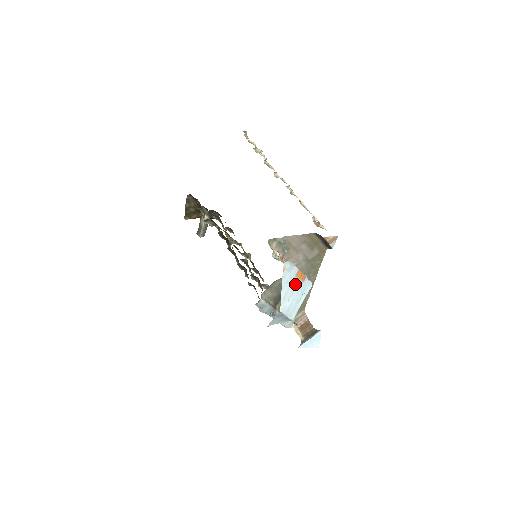
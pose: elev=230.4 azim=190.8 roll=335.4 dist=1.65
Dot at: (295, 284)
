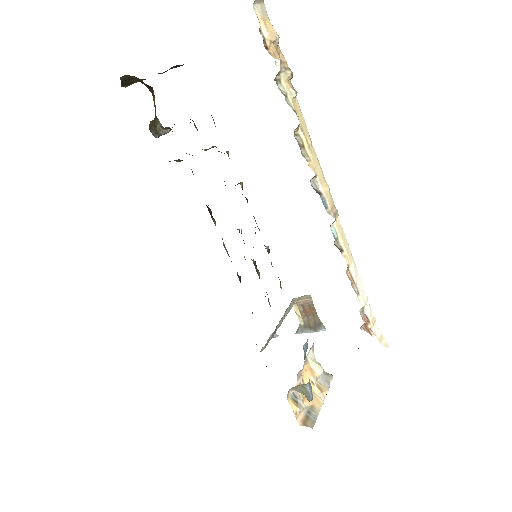
Dot at: occluded
